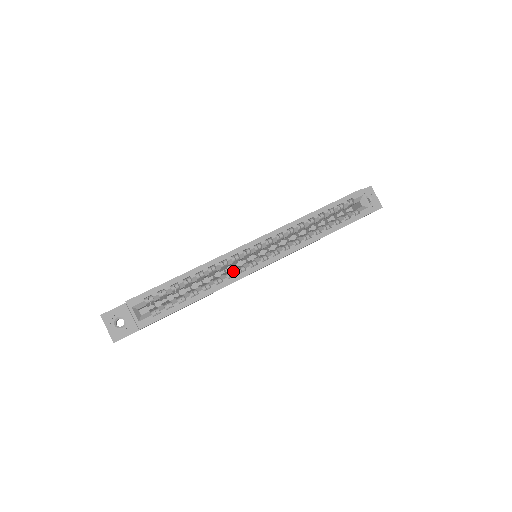
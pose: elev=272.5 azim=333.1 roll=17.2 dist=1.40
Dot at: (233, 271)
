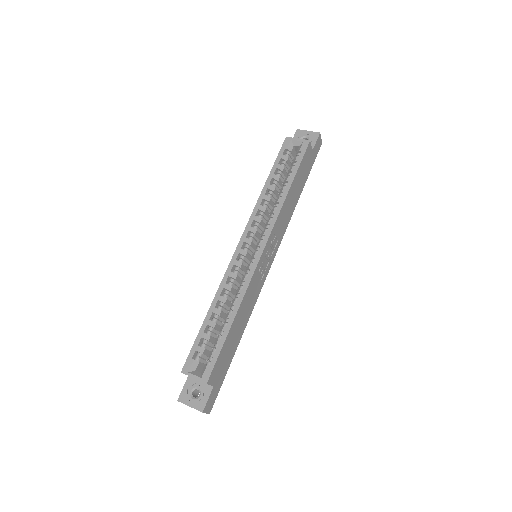
Dot at: (242, 280)
